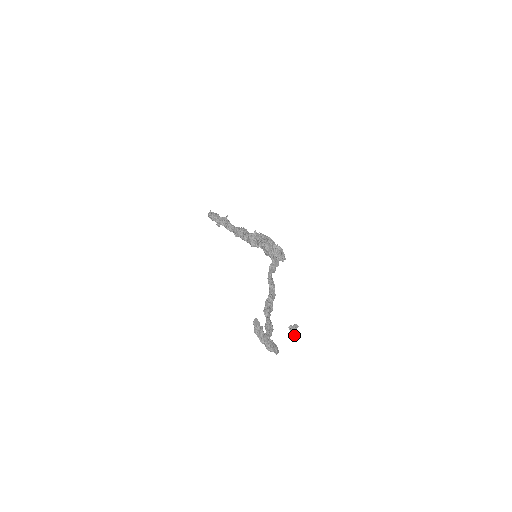
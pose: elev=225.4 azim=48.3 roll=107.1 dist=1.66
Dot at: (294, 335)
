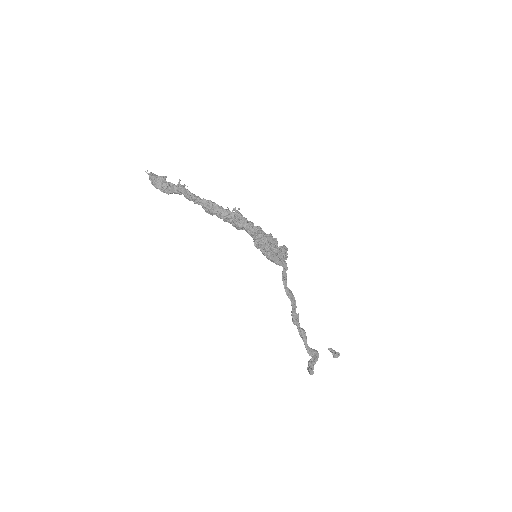
Dot at: (335, 356)
